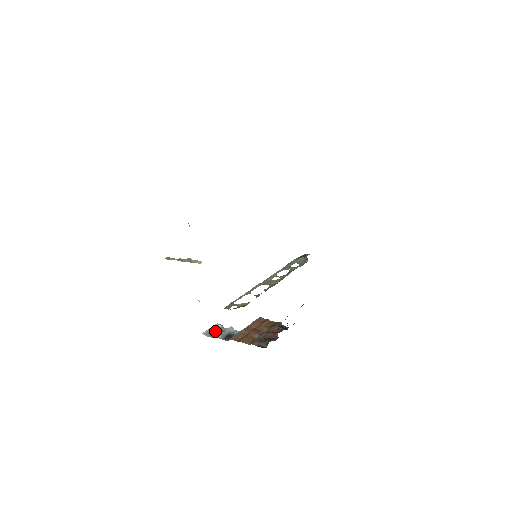
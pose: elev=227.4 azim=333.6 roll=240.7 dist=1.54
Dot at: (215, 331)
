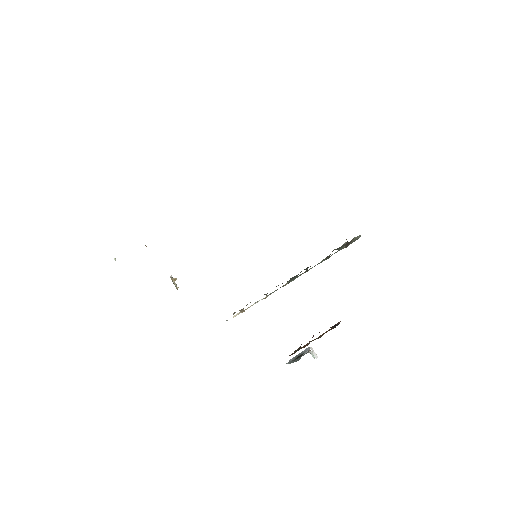
Dot at: occluded
